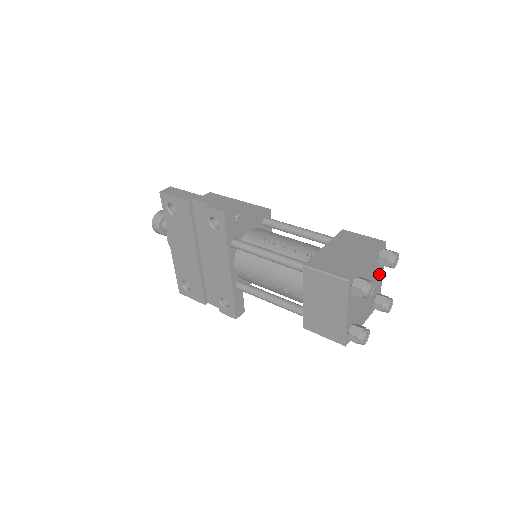
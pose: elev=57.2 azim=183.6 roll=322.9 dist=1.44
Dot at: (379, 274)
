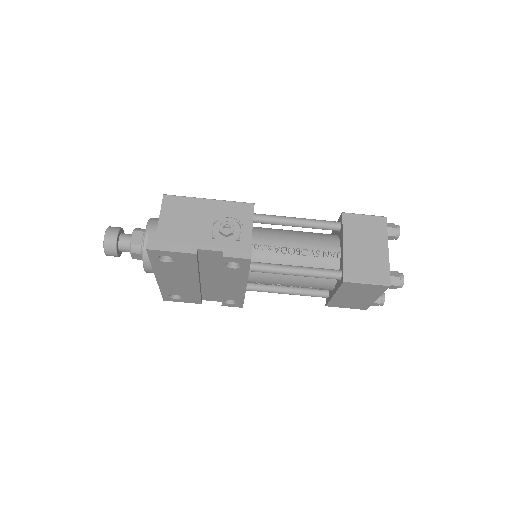
Dot at: occluded
